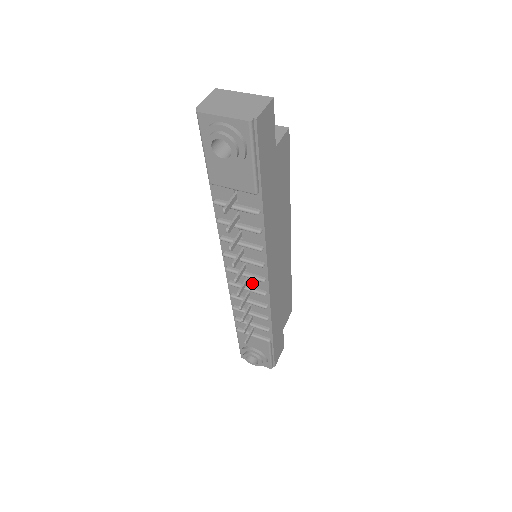
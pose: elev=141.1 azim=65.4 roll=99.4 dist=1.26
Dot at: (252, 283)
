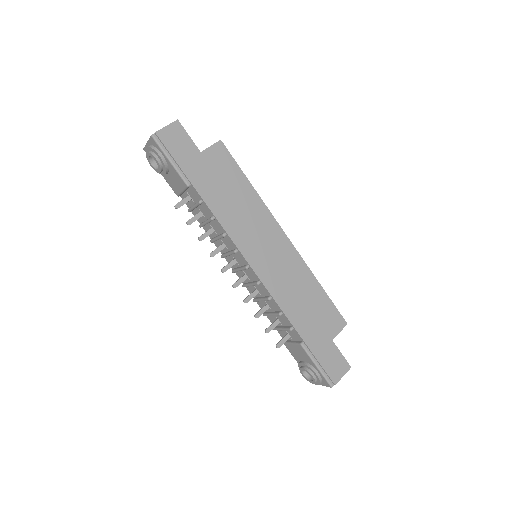
Dot at: (250, 277)
